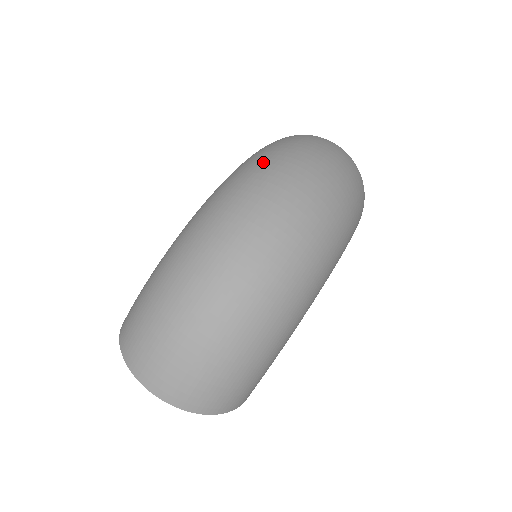
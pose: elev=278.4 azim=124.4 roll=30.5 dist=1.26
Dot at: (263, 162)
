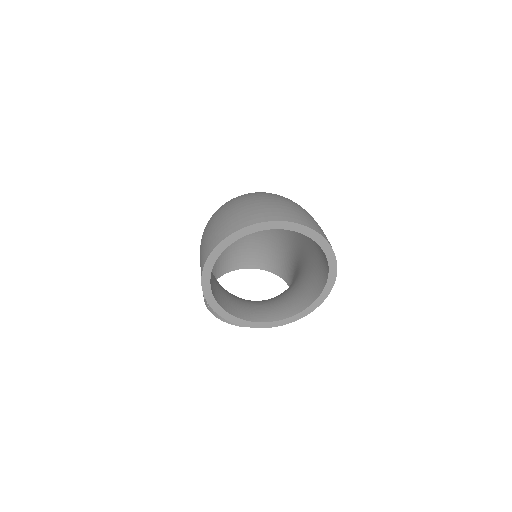
Dot at: occluded
